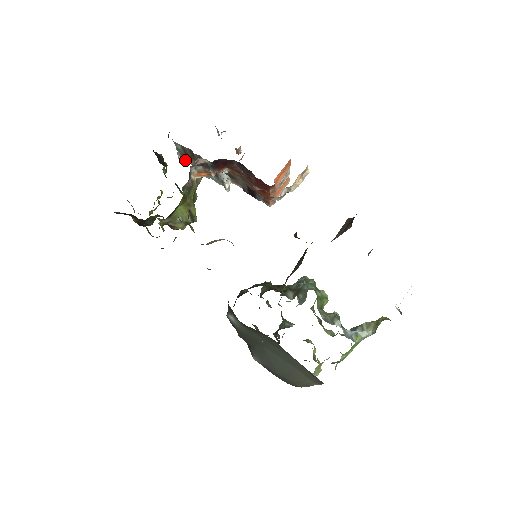
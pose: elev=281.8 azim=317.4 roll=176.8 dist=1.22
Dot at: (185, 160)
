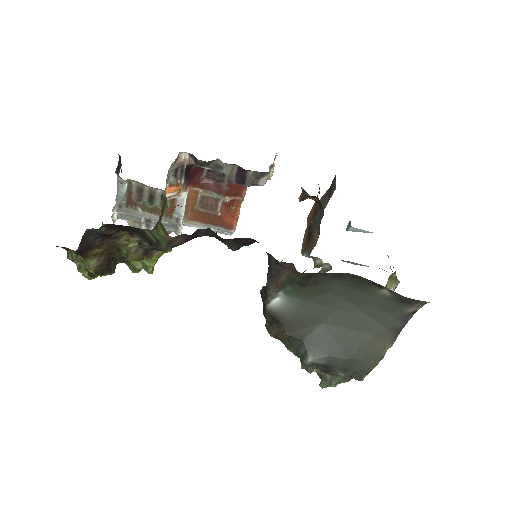
Dot at: (121, 218)
